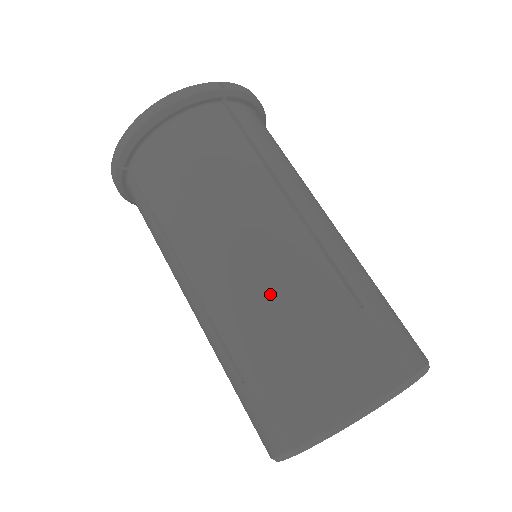
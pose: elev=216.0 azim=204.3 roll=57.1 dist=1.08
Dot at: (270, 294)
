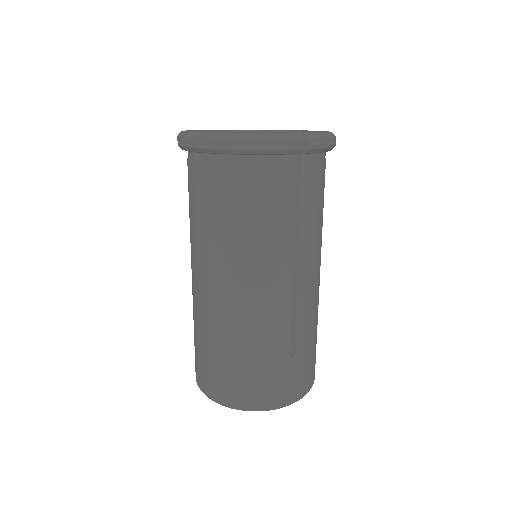
Dot at: (242, 327)
